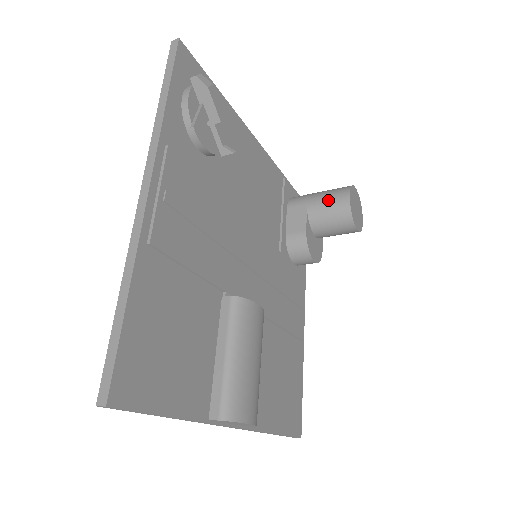
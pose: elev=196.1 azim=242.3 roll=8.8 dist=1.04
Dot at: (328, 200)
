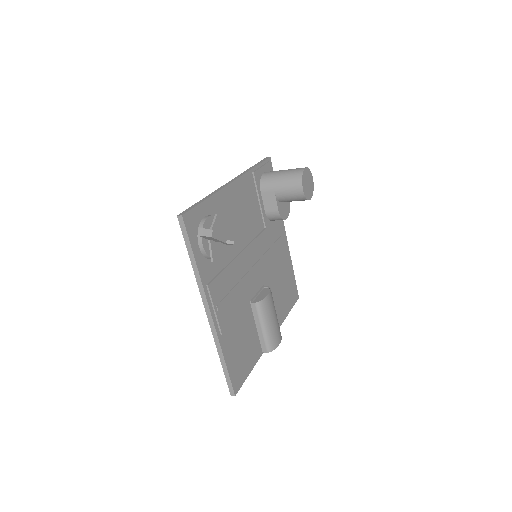
Dot at: (288, 190)
